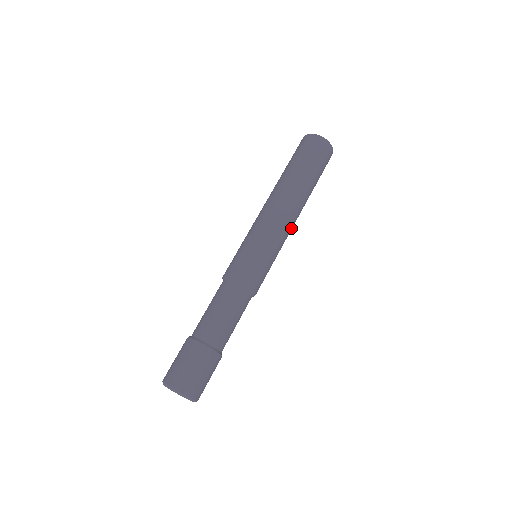
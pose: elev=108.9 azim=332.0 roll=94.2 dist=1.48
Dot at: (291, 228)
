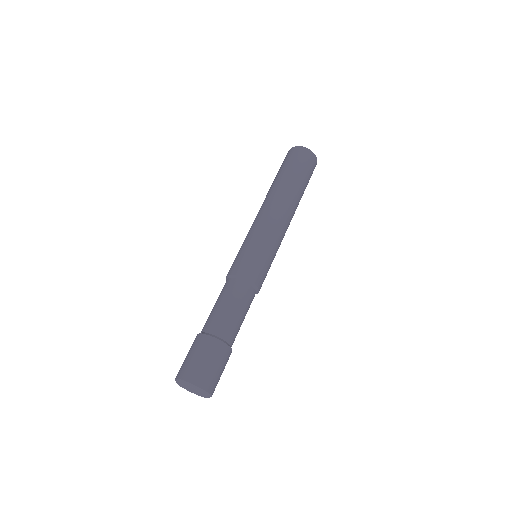
Dot at: occluded
